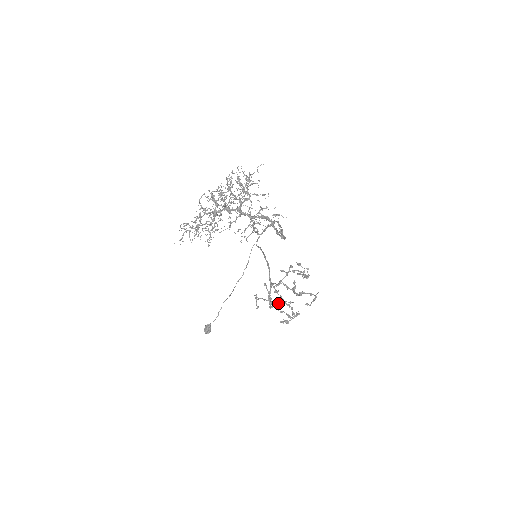
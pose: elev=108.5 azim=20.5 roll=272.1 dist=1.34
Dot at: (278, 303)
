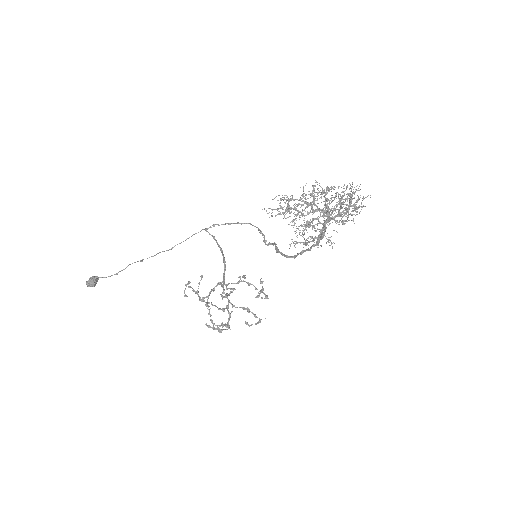
Dot at: occluded
